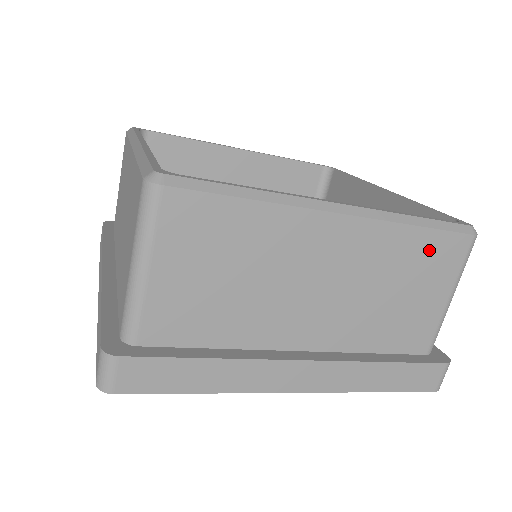
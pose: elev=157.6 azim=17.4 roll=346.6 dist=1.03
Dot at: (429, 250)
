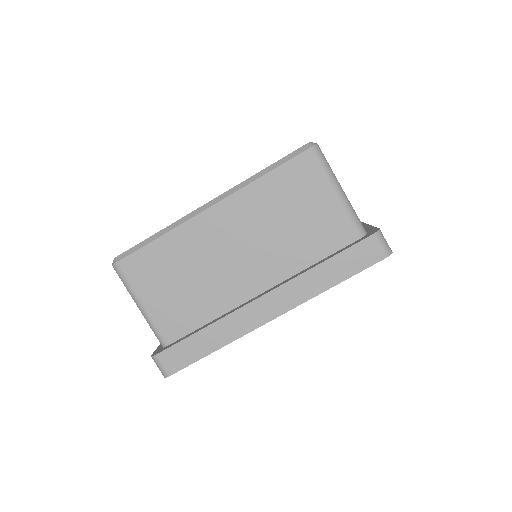
Dot at: (287, 181)
